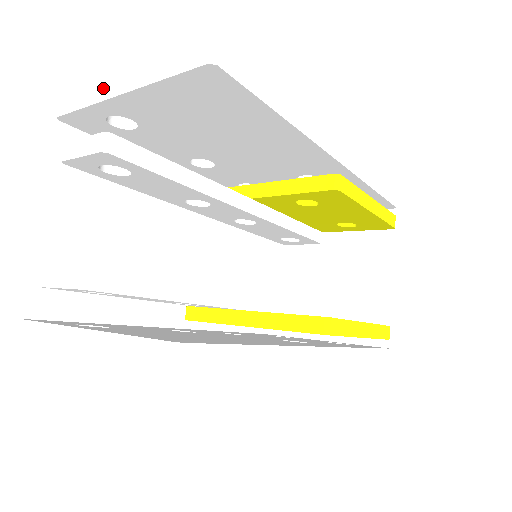
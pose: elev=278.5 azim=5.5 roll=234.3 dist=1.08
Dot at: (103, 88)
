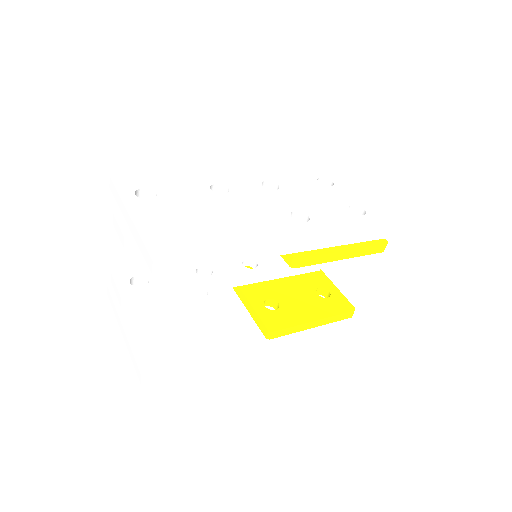
Dot at: (123, 207)
